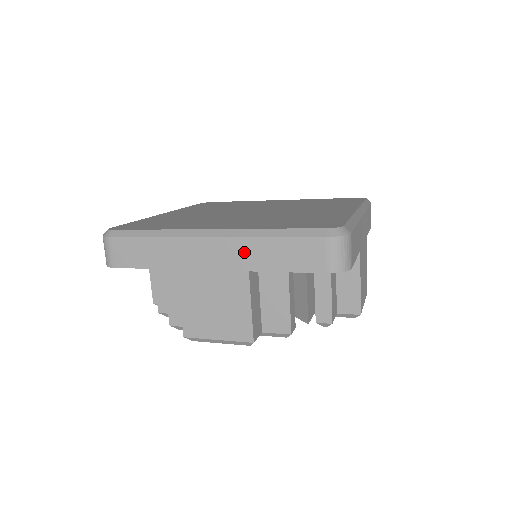
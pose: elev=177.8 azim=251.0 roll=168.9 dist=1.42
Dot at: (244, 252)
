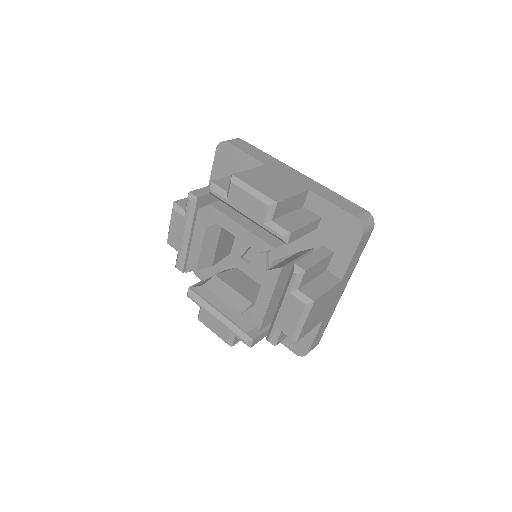
Dot at: occluded
